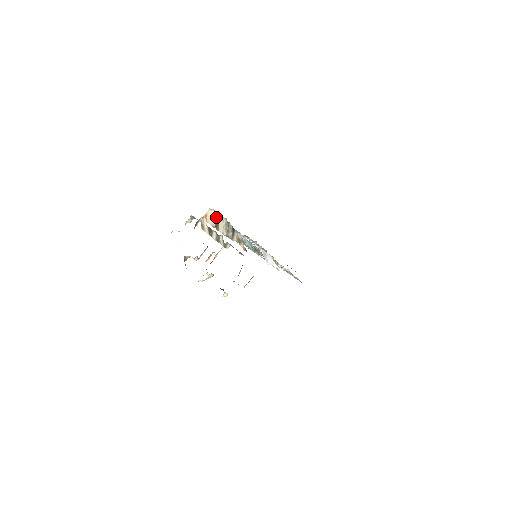
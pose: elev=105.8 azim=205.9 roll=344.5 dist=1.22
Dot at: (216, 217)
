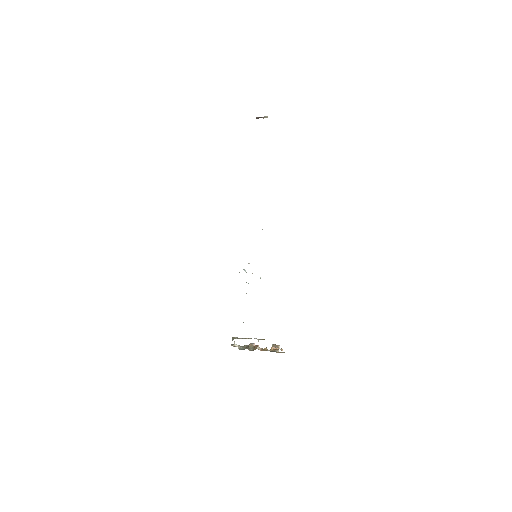
Dot at: occluded
